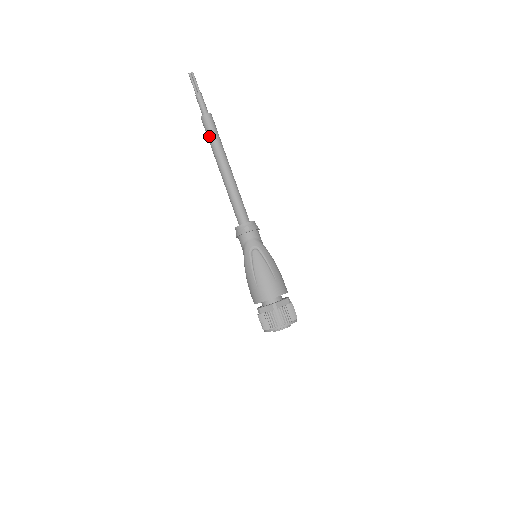
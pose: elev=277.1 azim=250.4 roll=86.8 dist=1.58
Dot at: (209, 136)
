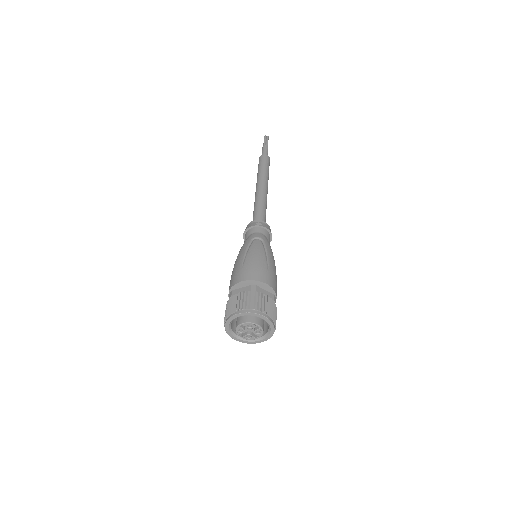
Dot at: (260, 166)
